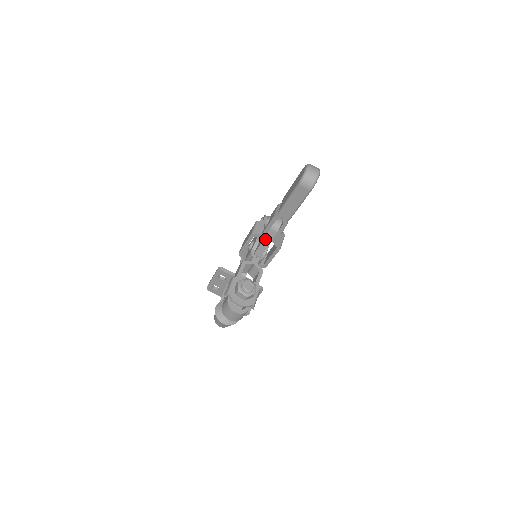
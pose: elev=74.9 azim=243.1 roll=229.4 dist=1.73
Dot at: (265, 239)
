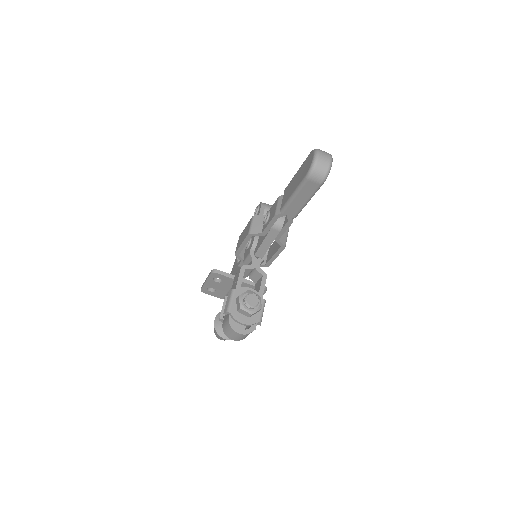
Dot at: (266, 239)
